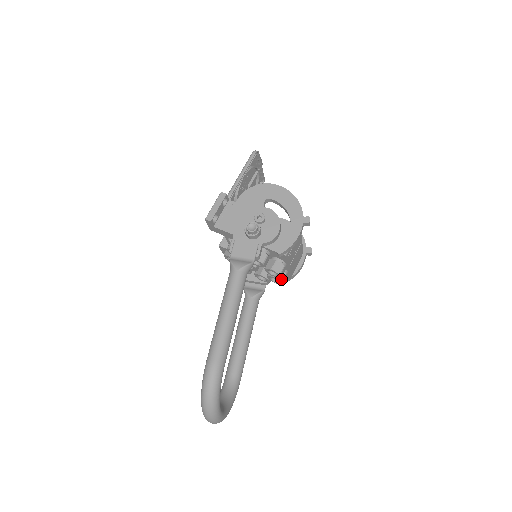
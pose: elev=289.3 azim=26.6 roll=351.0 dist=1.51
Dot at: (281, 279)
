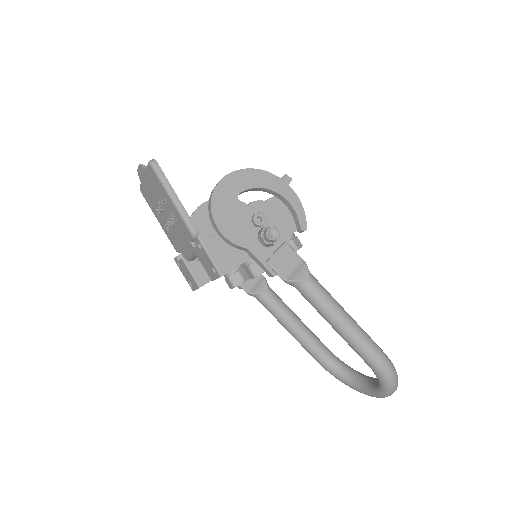
Dot at: occluded
